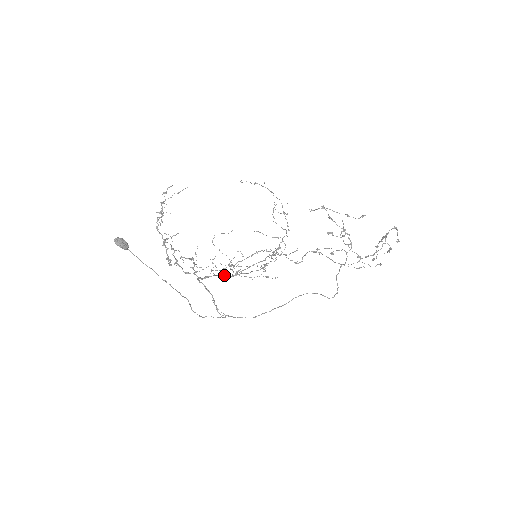
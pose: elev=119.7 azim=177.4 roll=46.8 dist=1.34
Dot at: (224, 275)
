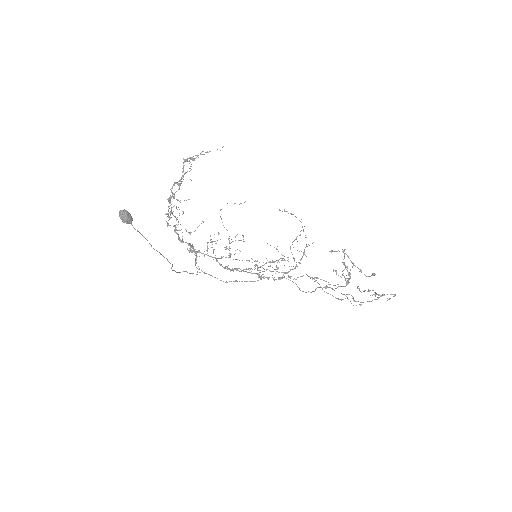
Dot at: (217, 261)
